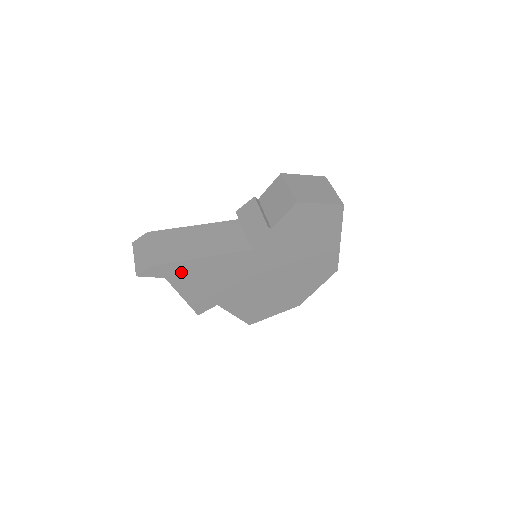
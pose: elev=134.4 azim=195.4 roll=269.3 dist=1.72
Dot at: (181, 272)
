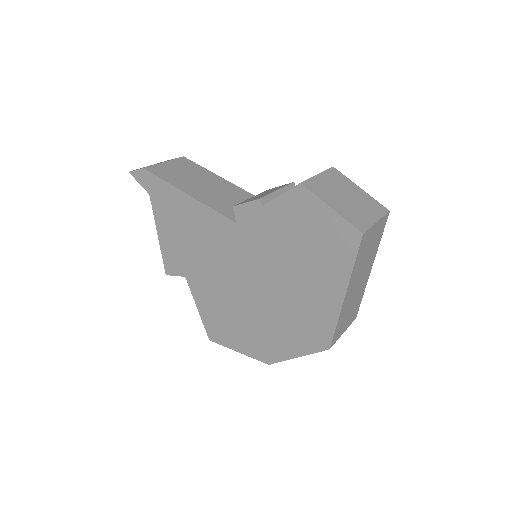
Dot at: (164, 198)
